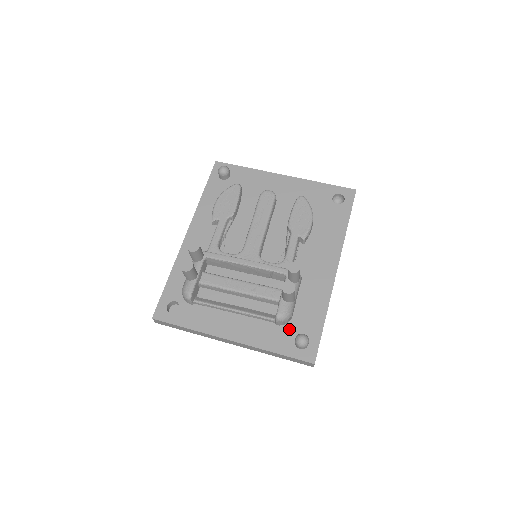
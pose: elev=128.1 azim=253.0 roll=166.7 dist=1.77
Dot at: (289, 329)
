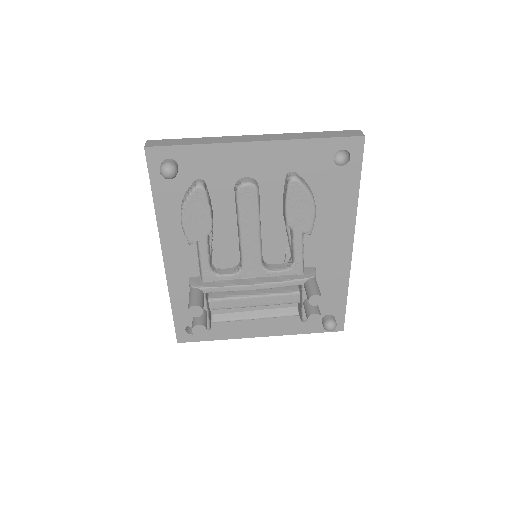
Dot at: occluded
